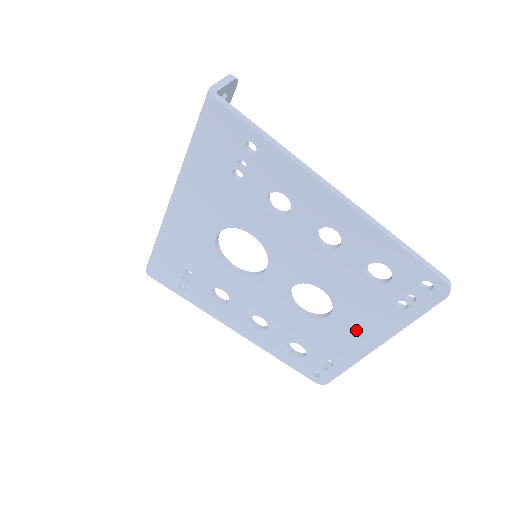
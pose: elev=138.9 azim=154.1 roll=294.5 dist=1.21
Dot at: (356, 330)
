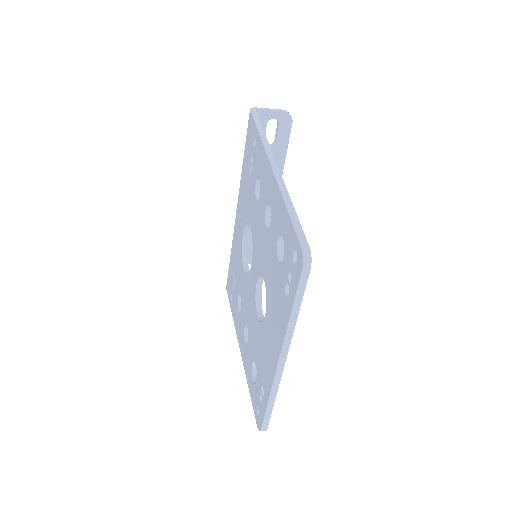
Dot at: (272, 335)
